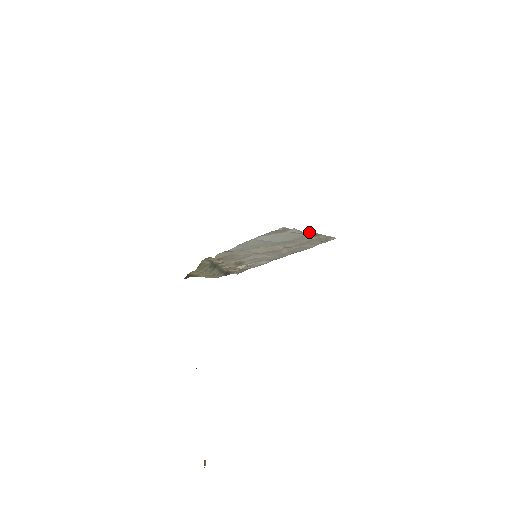
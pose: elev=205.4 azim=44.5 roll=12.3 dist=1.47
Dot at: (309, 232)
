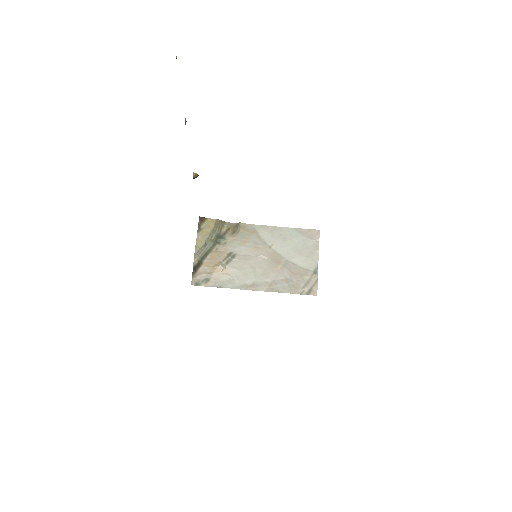
Dot at: (317, 260)
